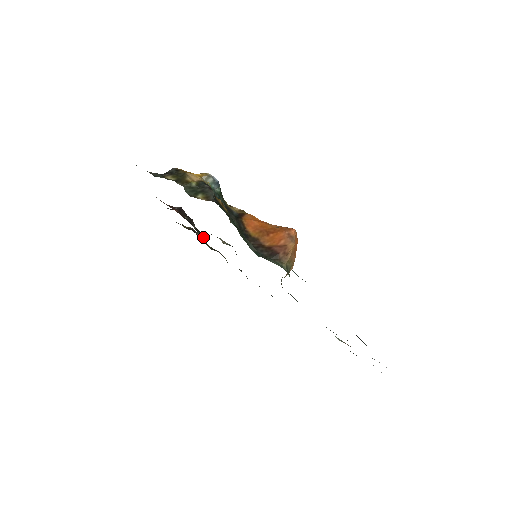
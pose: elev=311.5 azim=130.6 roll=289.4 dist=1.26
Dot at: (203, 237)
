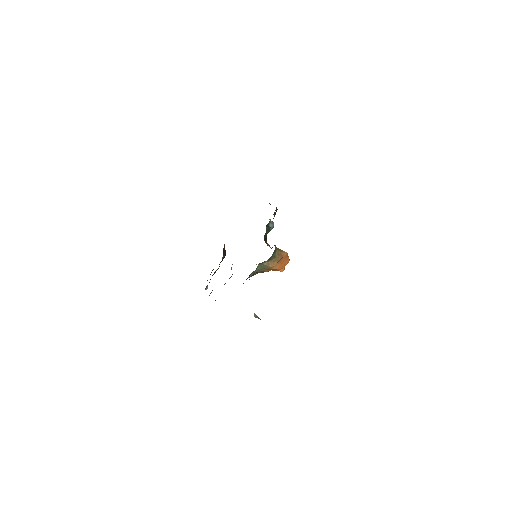
Dot at: (207, 286)
